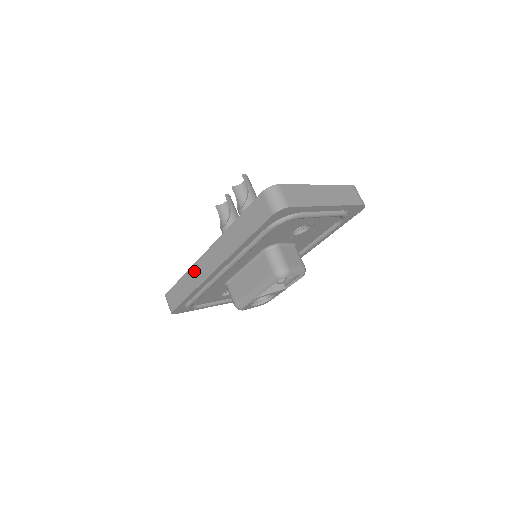
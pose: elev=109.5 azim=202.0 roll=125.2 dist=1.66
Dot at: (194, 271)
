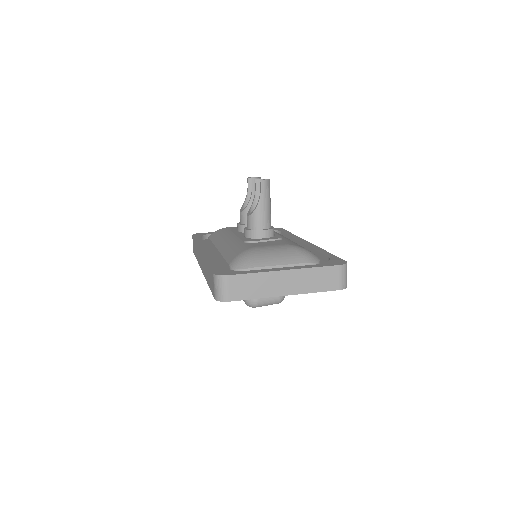
Dot at: occluded
